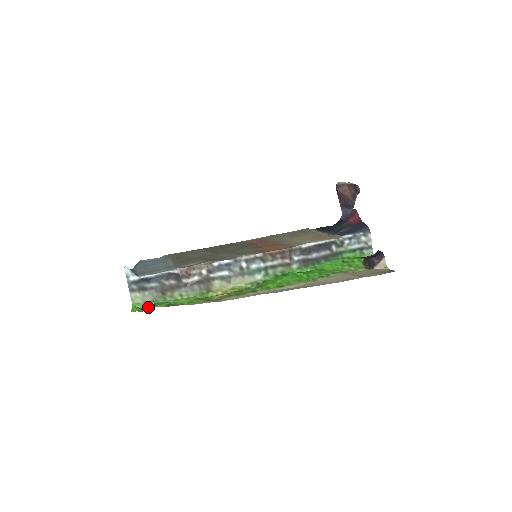
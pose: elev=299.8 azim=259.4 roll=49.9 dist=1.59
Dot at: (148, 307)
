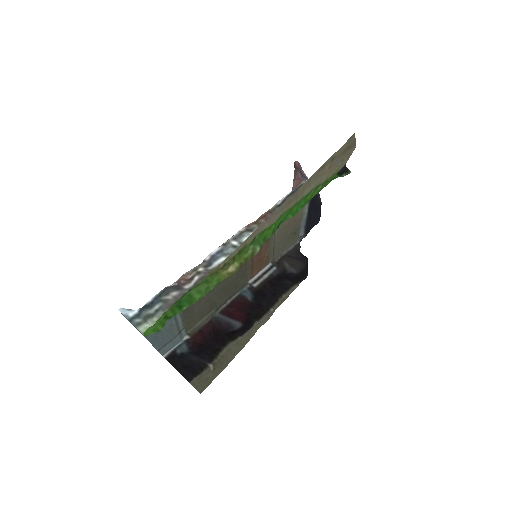
Dot at: (160, 322)
